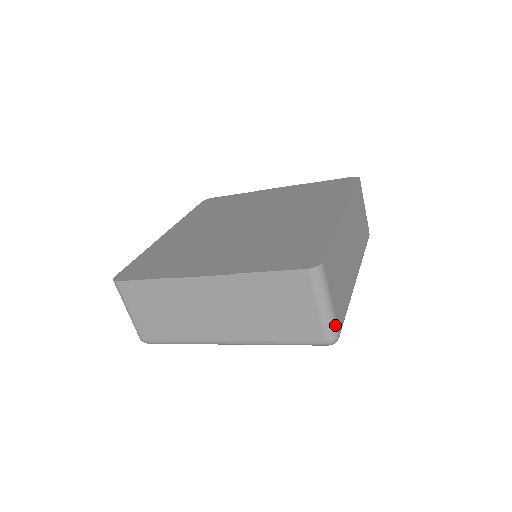
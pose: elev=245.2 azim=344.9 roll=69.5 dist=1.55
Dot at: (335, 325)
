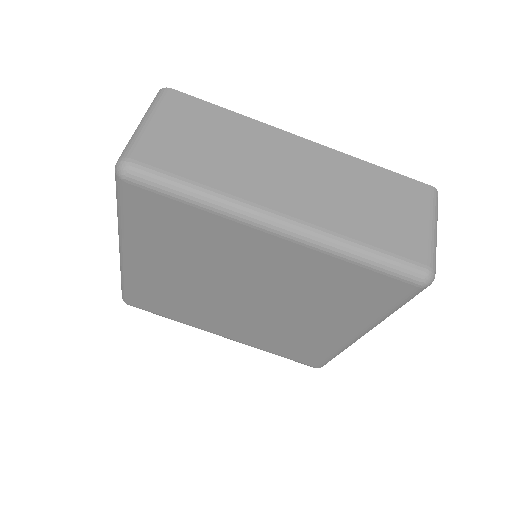
Dot at: (134, 146)
